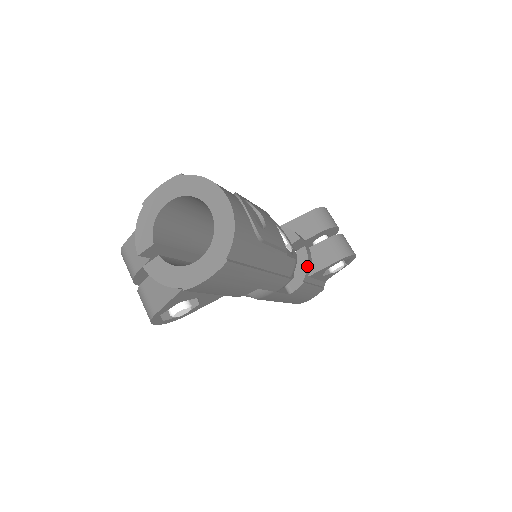
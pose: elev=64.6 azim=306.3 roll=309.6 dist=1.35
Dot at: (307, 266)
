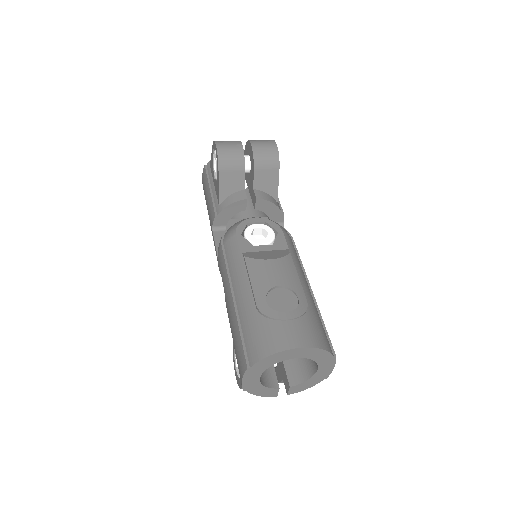
Dot at: (273, 204)
